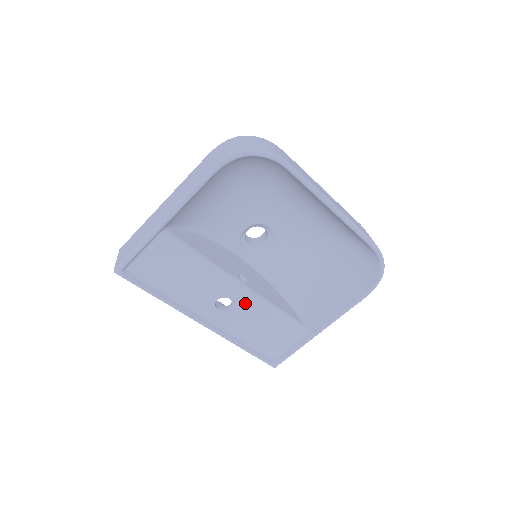
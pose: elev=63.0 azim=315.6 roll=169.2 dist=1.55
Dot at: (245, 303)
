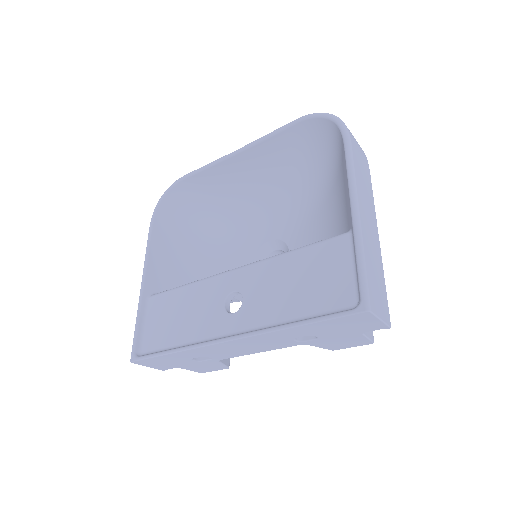
Dot at: (250, 280)
